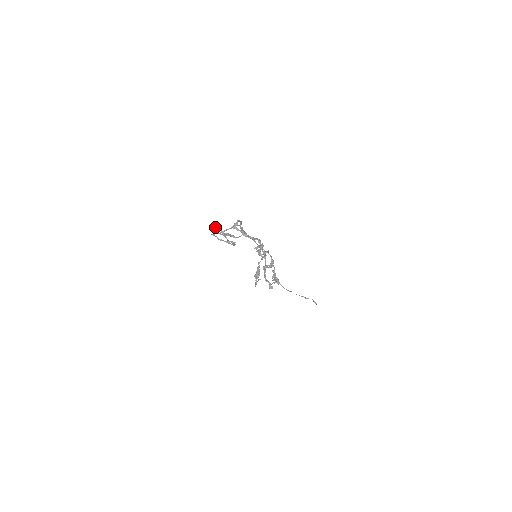
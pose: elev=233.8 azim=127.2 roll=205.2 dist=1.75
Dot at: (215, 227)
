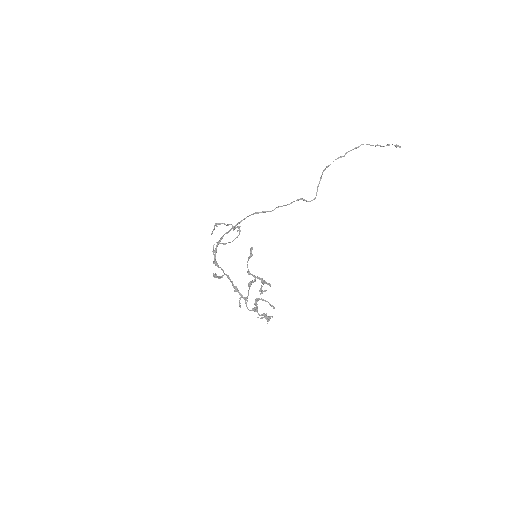
Dot at: (214, 226)
